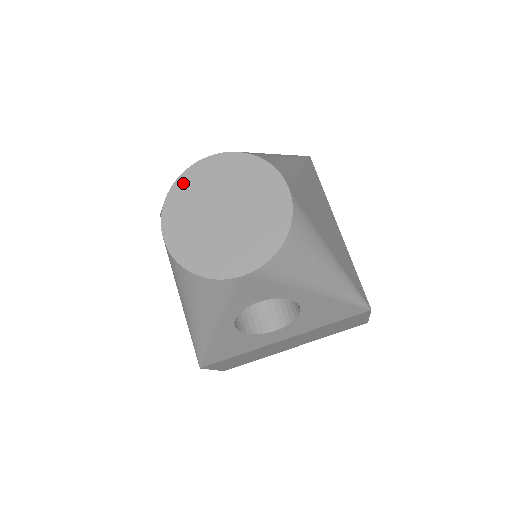
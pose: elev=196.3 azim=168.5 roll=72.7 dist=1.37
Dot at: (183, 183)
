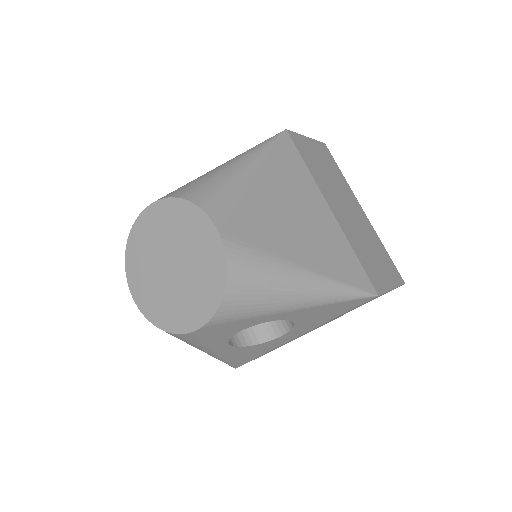
Dot at: (134, 240)
